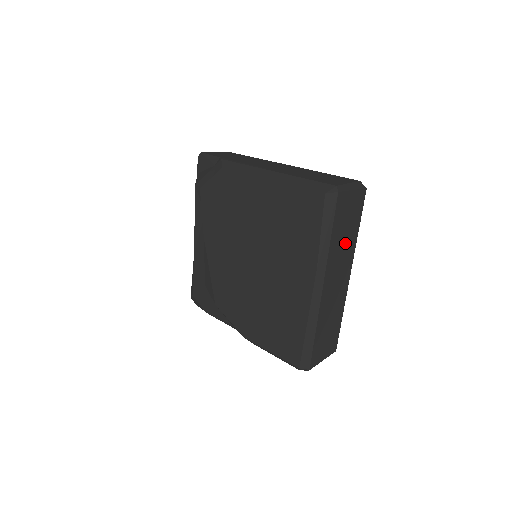
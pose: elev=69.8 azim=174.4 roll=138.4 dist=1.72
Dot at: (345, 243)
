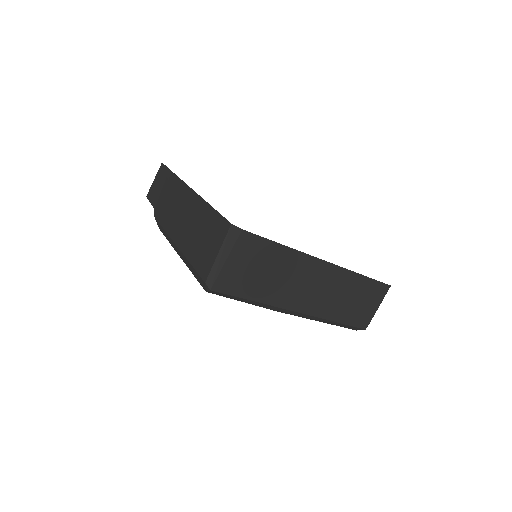
Dot at: (280, 273)
